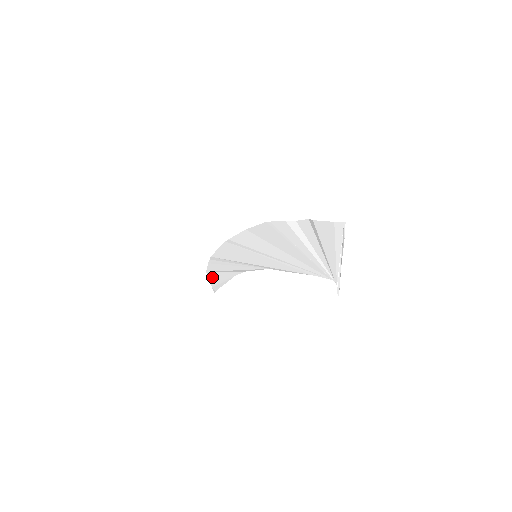
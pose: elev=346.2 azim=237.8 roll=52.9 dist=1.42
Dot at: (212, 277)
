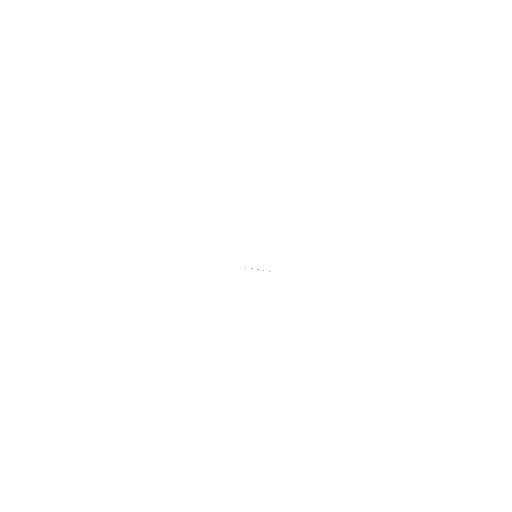
Dot at: occluded
